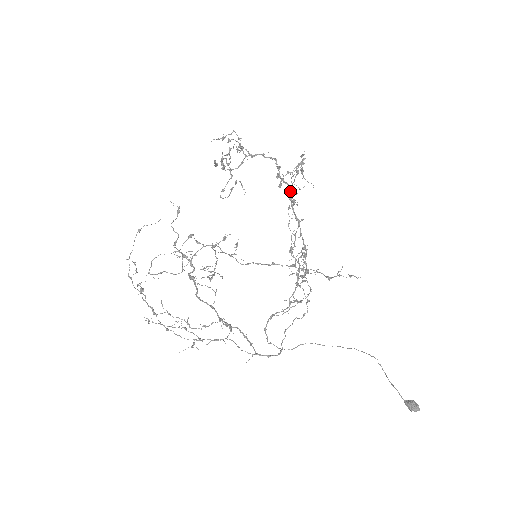
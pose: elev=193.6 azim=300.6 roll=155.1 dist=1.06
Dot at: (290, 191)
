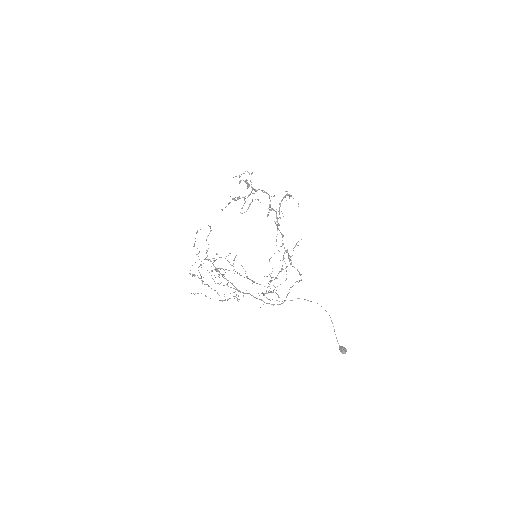
Dot at: (276, 217)
